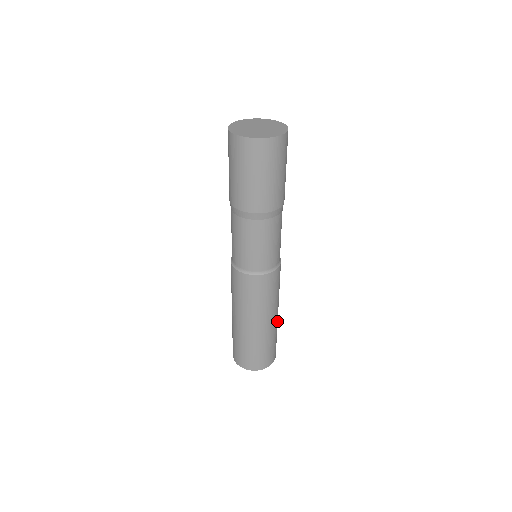
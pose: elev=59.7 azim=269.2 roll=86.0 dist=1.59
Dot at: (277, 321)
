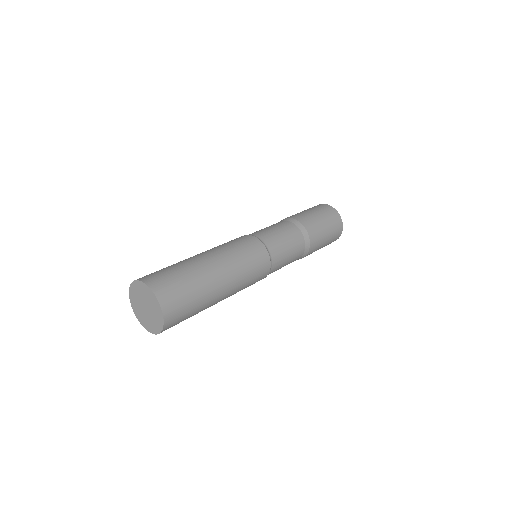
Dot at: (214, 299)
